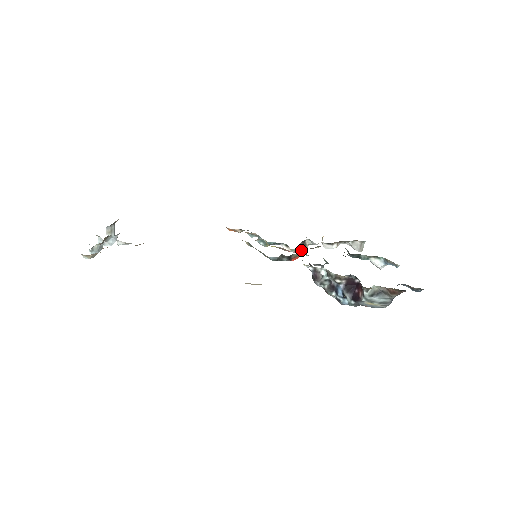
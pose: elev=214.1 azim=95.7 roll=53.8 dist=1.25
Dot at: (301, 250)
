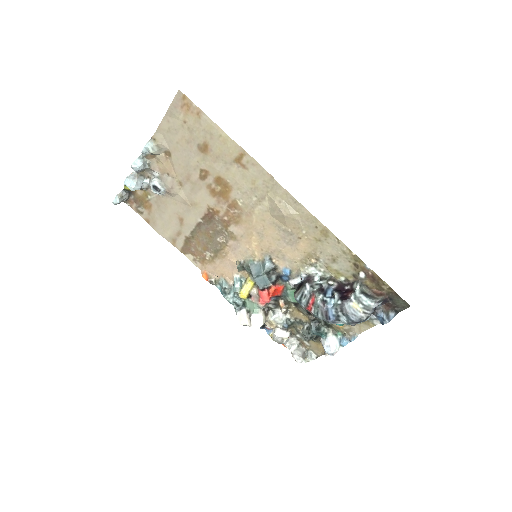
Dot at: (263, 315)
